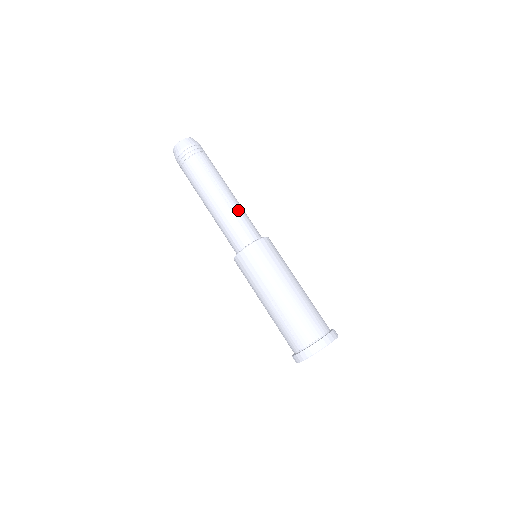
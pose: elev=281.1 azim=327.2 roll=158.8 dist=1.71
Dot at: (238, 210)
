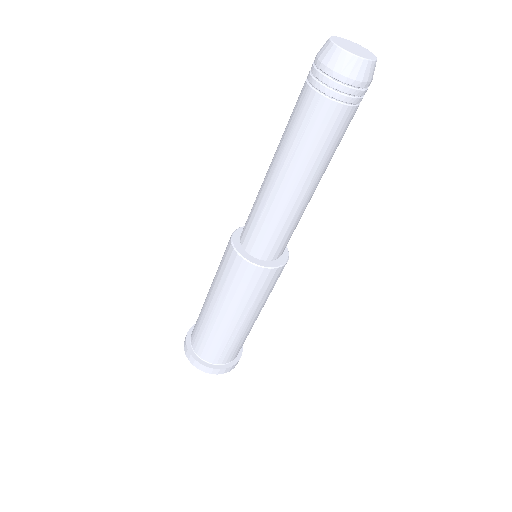
Dot at: occluded
